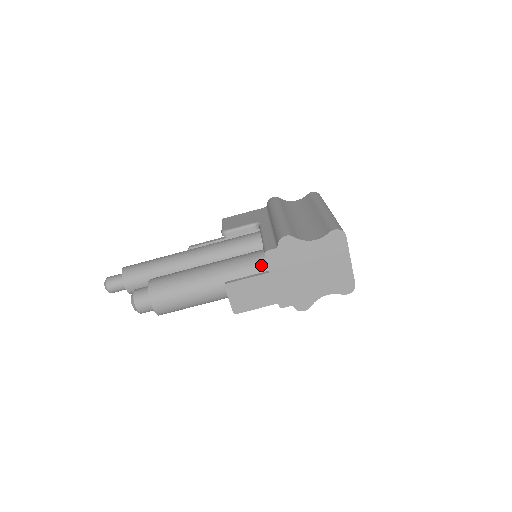
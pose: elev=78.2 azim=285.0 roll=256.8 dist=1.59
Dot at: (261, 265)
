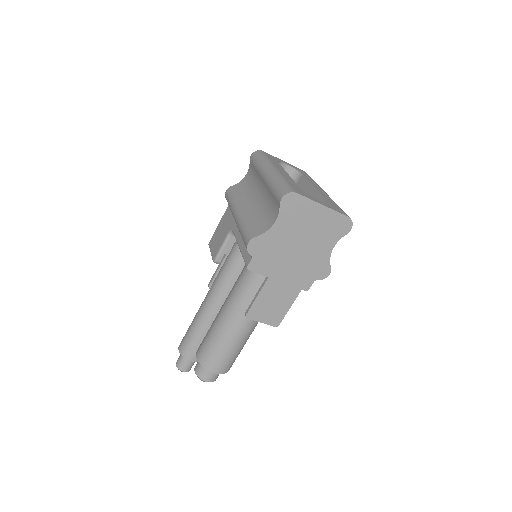
Dot at: (258, 274)
